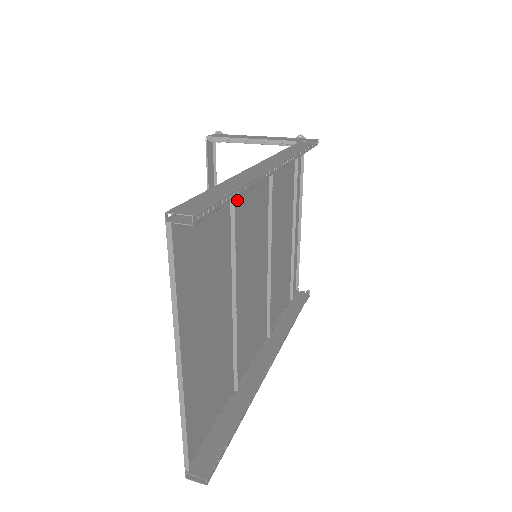
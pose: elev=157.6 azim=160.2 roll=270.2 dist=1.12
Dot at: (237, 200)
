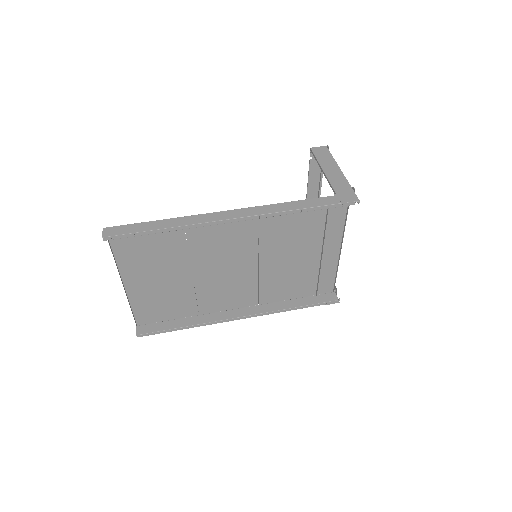
Dot at: occluded
